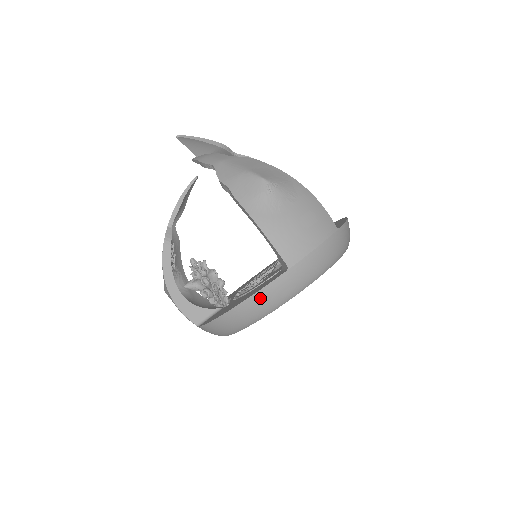
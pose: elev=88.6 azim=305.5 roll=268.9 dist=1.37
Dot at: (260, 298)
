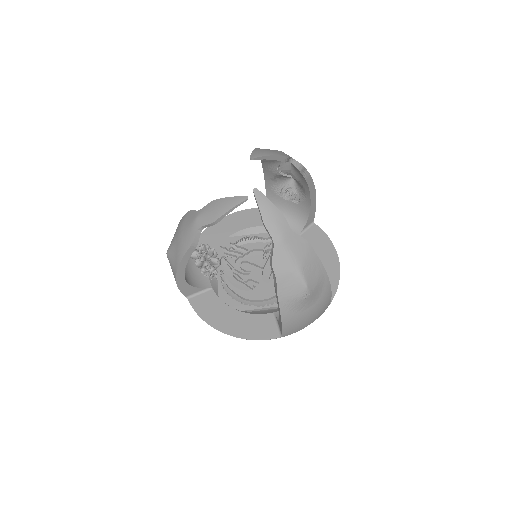
Dot at: occluded
